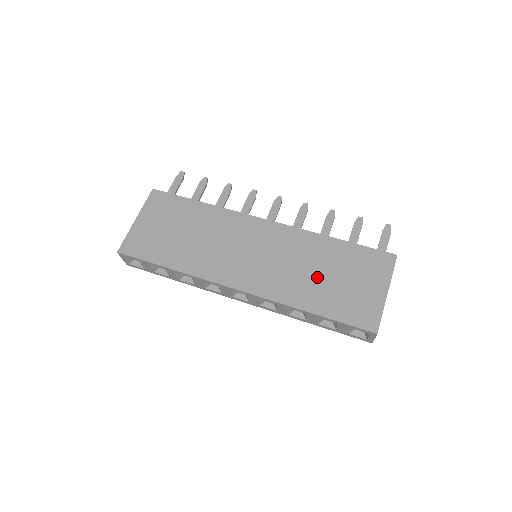
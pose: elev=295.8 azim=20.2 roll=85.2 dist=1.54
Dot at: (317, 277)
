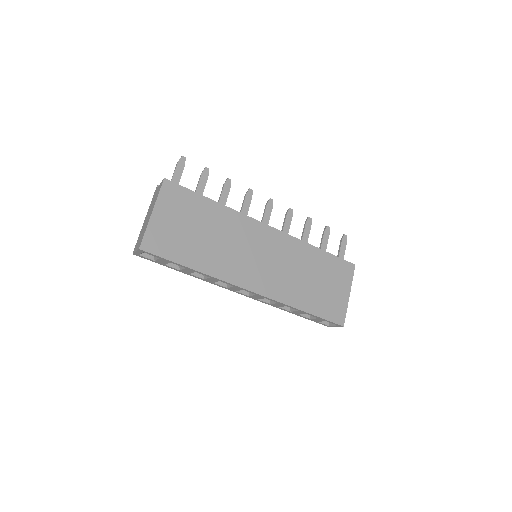
Dot at: (307, 281)
